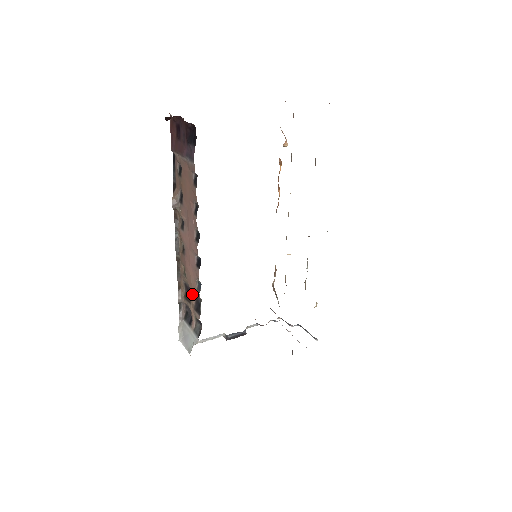
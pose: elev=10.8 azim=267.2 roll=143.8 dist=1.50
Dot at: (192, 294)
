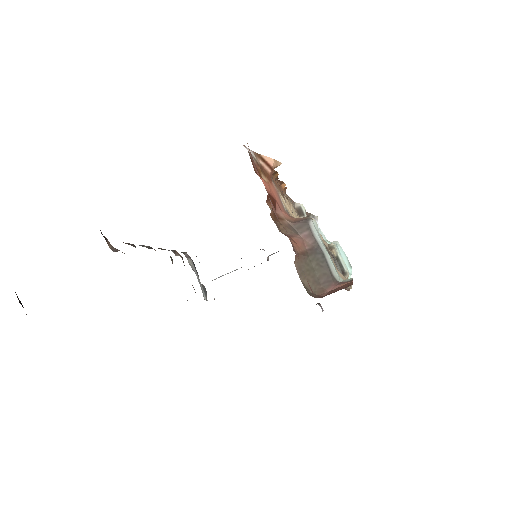
Dot at: occluded
